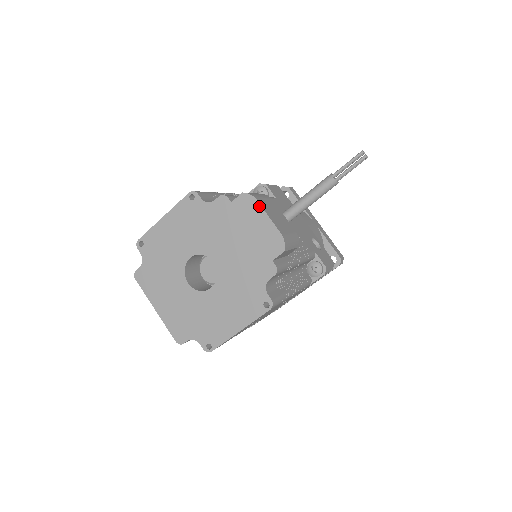
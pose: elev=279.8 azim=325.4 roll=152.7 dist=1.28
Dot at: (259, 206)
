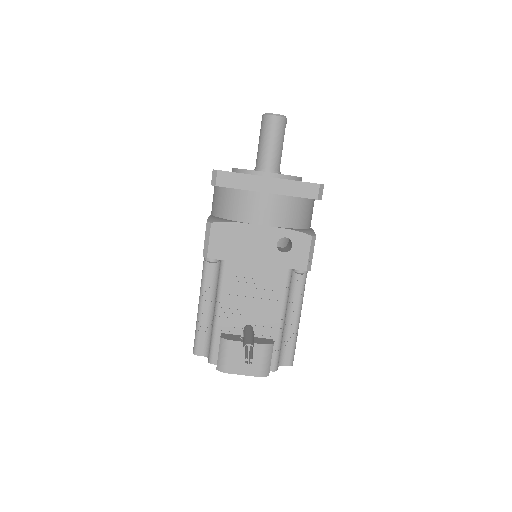
Dot at: (232, 373)
